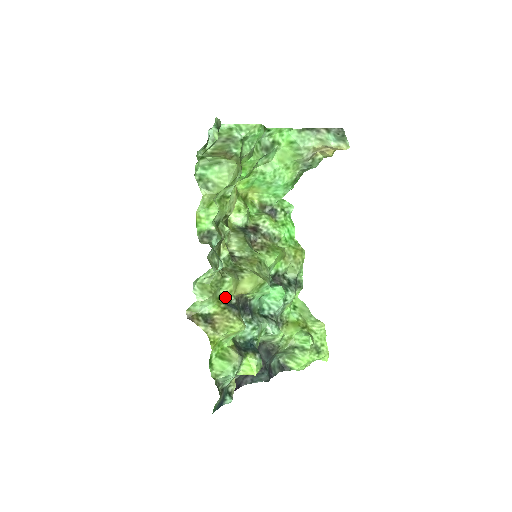
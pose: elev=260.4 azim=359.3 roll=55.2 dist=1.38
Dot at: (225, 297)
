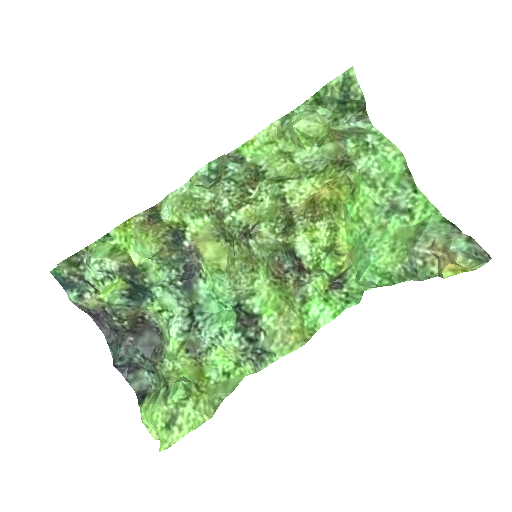
Dot at: (188, 231)
